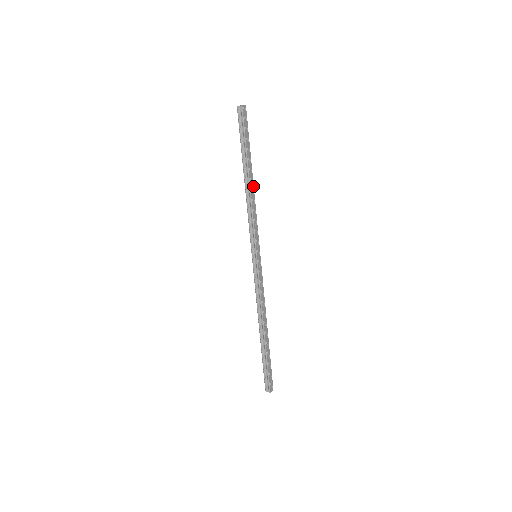
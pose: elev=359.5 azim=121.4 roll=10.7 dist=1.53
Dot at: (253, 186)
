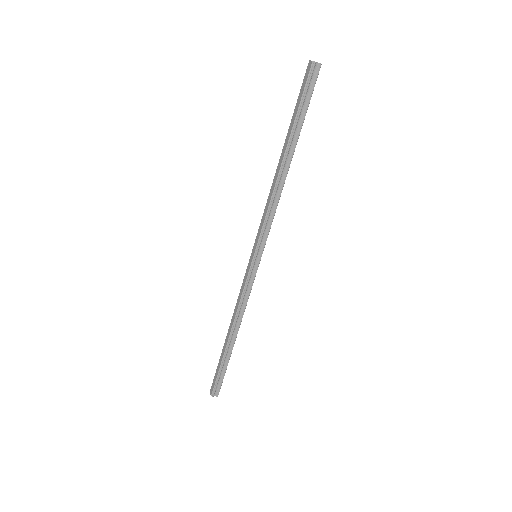
Dot at: (284, 172)
